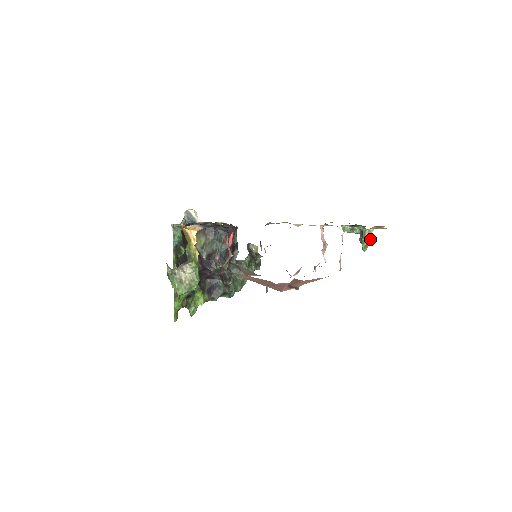
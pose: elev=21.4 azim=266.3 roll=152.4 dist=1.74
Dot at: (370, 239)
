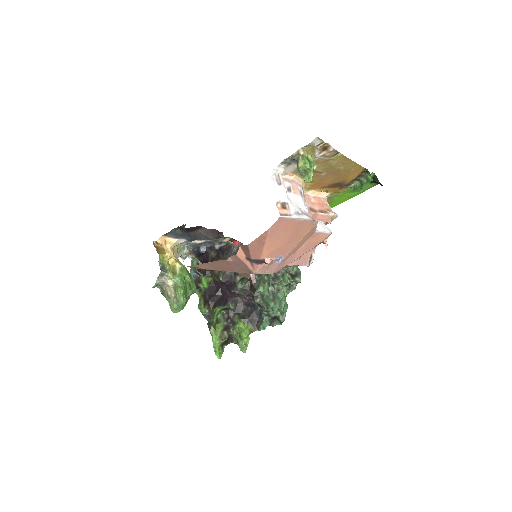
Dot at: (306, 164)
